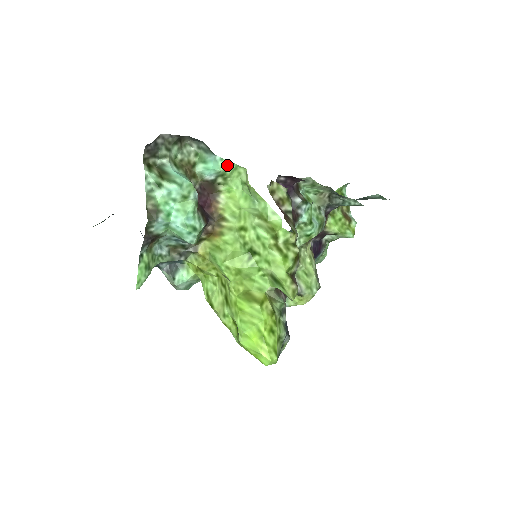
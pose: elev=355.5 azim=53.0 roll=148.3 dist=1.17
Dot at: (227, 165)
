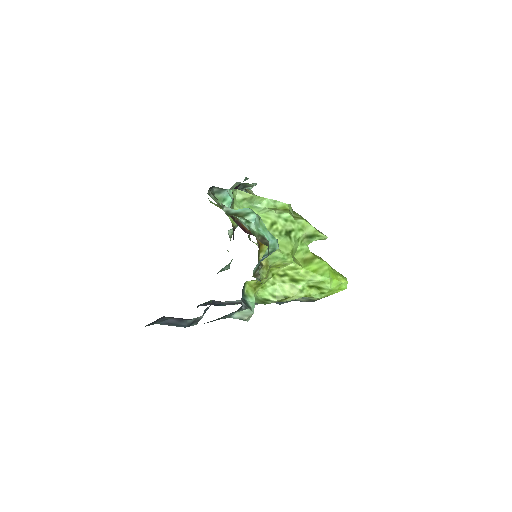
Dot at: (232, 193)
